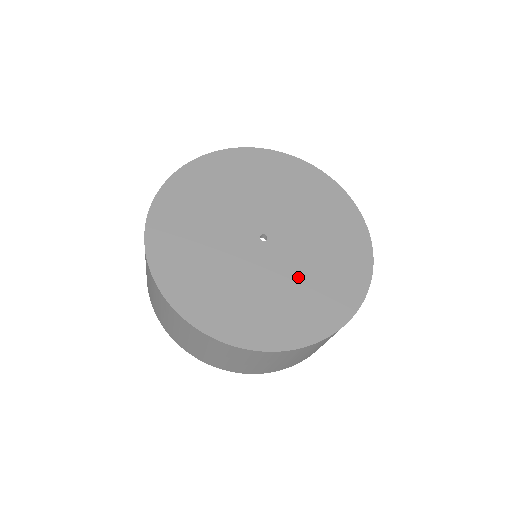
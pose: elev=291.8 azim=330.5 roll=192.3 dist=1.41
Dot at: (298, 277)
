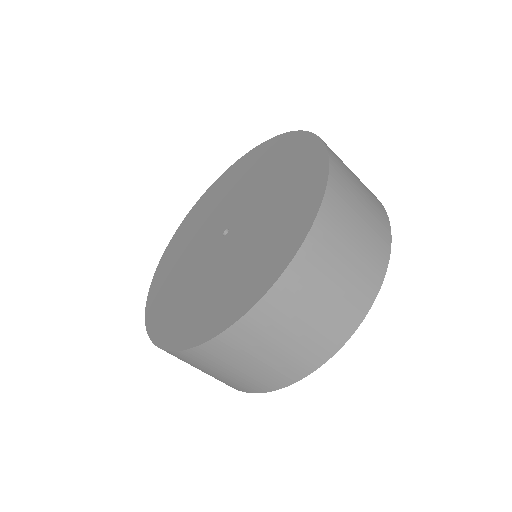
Dot at: (222, 273)
